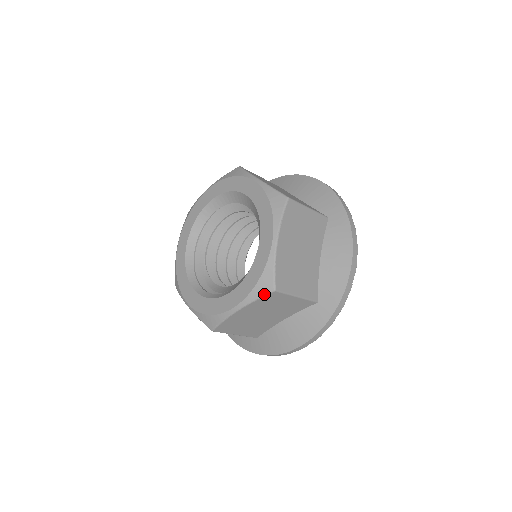
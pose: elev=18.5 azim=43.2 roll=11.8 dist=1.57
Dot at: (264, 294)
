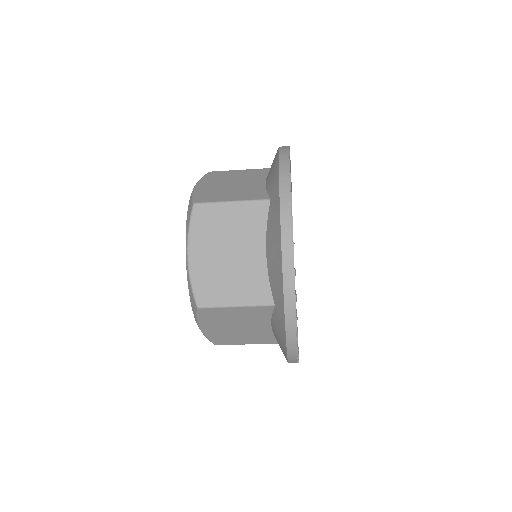
Dot at: (190, 216)
